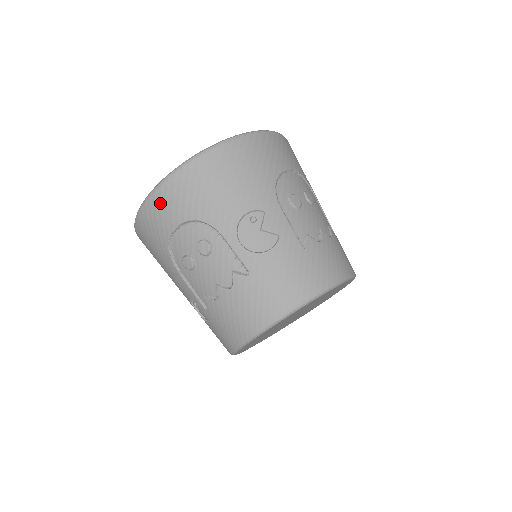
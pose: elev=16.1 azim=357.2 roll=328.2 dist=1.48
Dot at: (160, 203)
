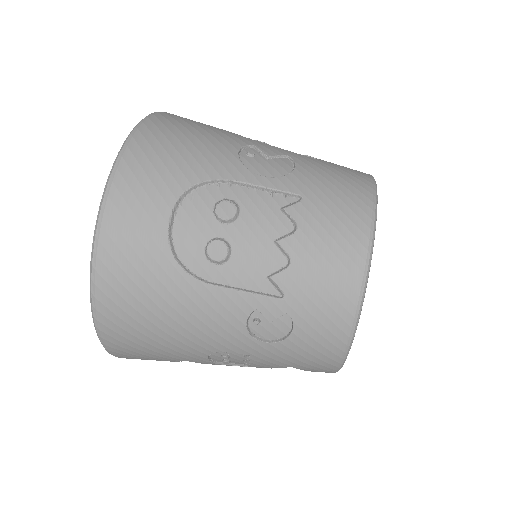
Dot at: (126, 204)
